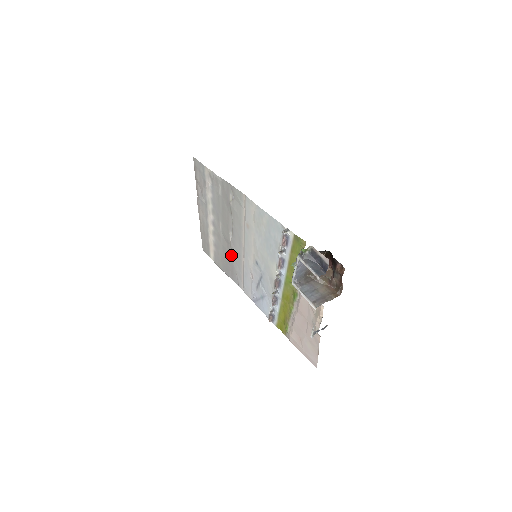
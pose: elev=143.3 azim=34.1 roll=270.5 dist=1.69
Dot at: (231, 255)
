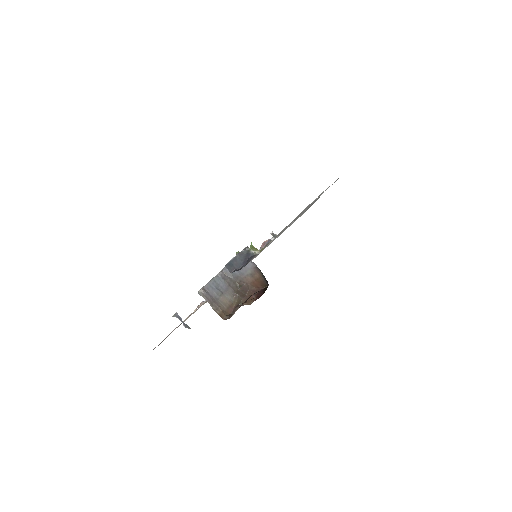
Dot at: occluded
